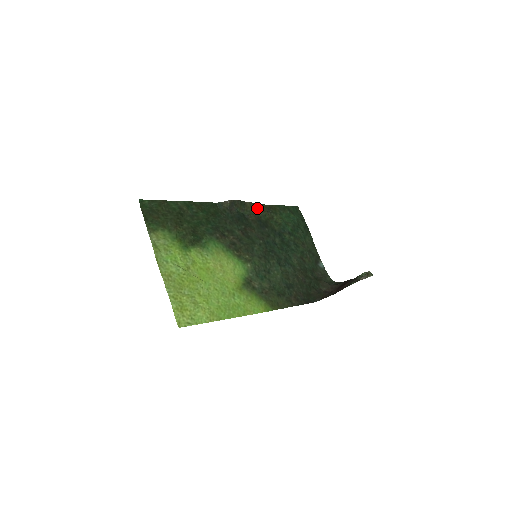
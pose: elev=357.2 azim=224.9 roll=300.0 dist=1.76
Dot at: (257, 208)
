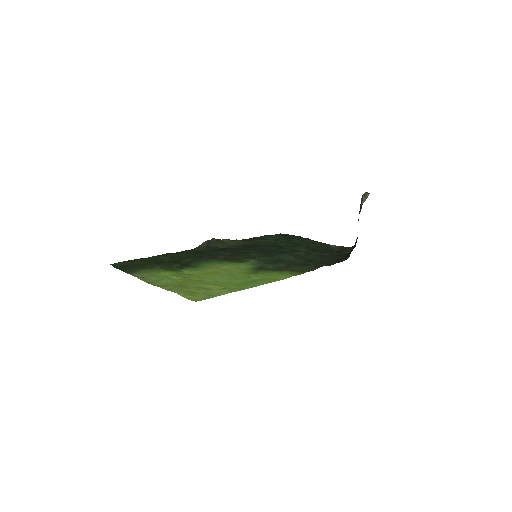
Dot at: (238, 242)
